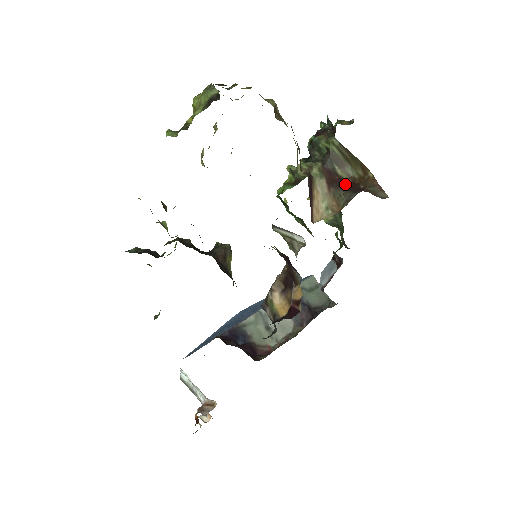
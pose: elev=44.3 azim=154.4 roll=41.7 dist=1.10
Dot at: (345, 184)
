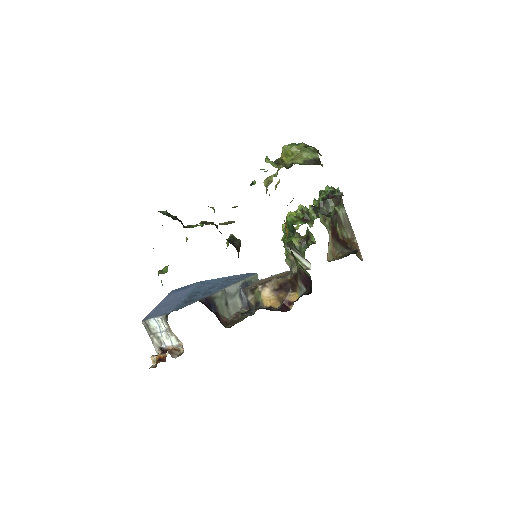
Dot at: (340, 239)
